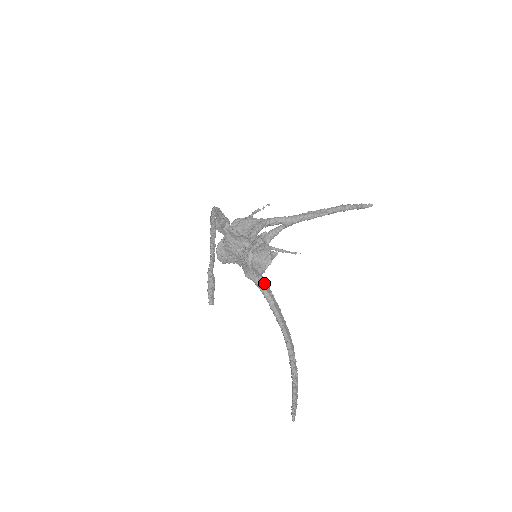
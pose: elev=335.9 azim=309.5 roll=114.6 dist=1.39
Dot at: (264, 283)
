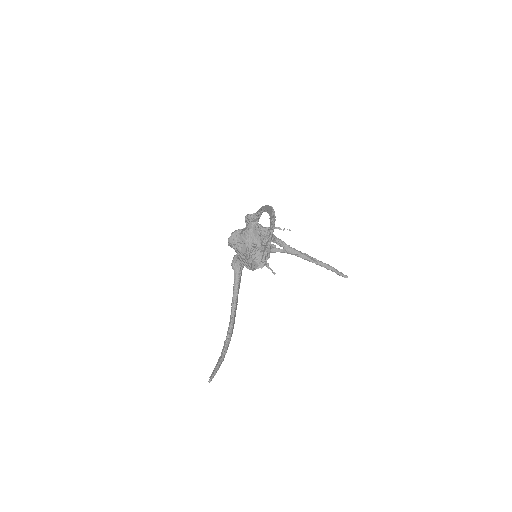
Dot at: (240, 278)
